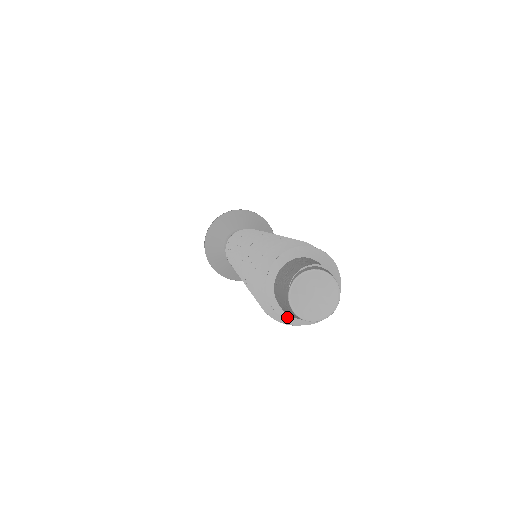
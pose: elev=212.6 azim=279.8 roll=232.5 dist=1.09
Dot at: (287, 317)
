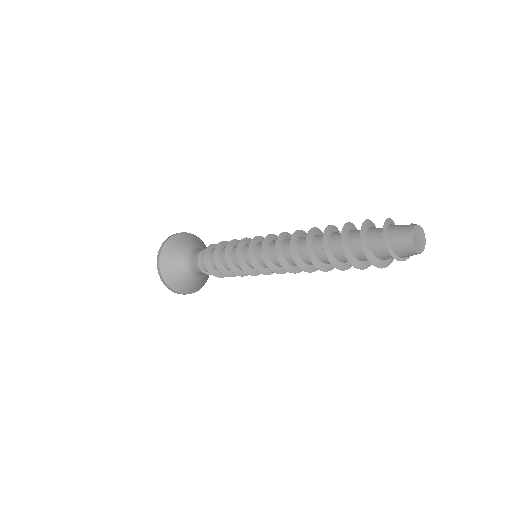
Dot at: (399, 259)
